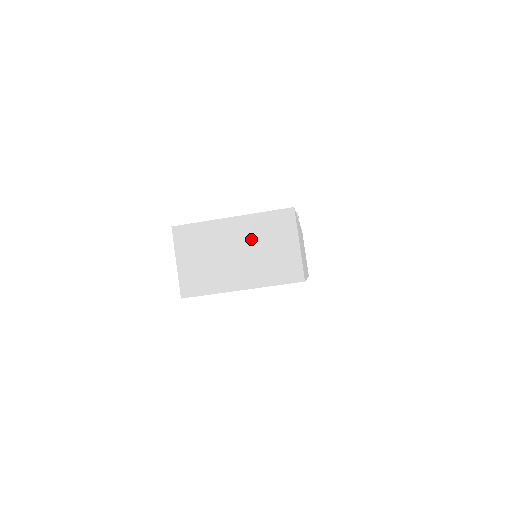
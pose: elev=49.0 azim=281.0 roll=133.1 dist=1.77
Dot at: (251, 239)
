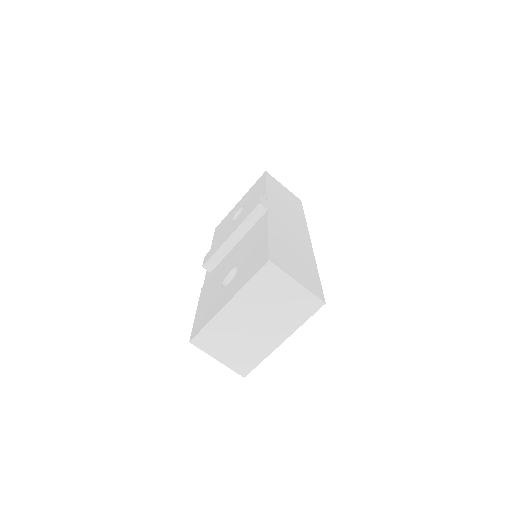
Dot at: (257, 307)
